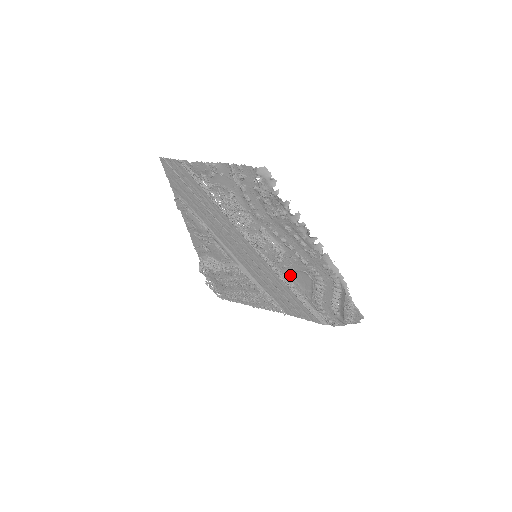
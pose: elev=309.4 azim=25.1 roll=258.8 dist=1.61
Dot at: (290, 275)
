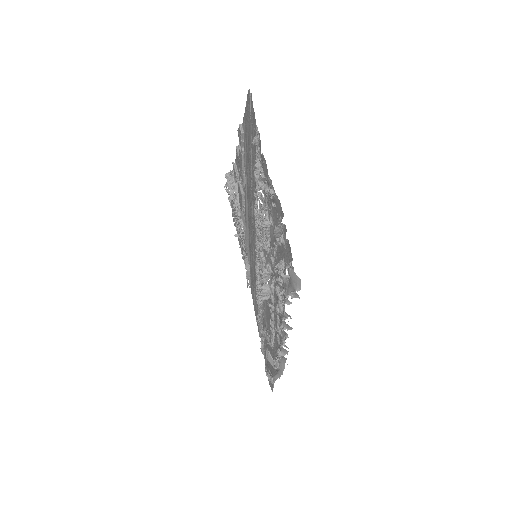
Dot at: (265, 300)
